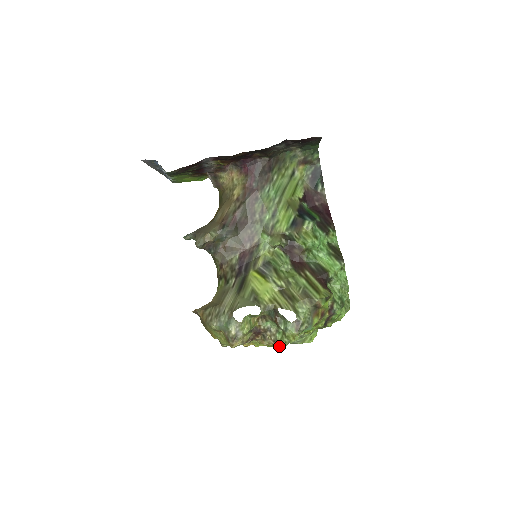
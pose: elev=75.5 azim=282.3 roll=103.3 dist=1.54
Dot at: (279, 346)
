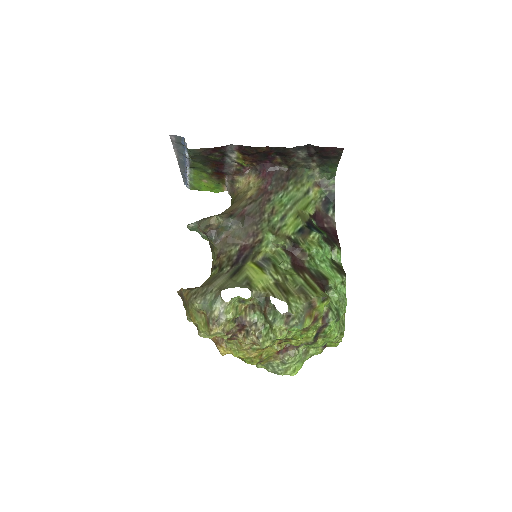
Dot at: (262, 343)
